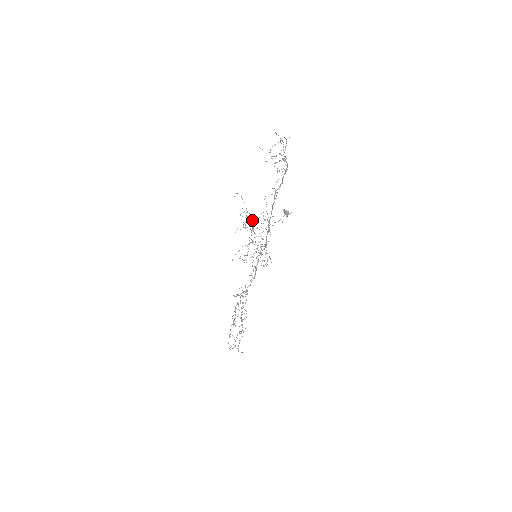
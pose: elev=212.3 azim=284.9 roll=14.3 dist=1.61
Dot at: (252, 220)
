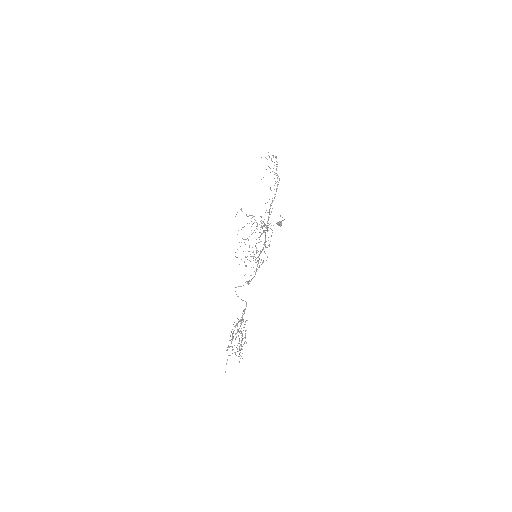
Dot at: occluded
